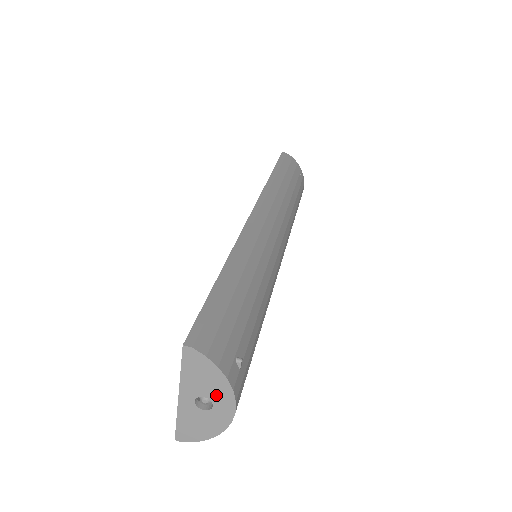
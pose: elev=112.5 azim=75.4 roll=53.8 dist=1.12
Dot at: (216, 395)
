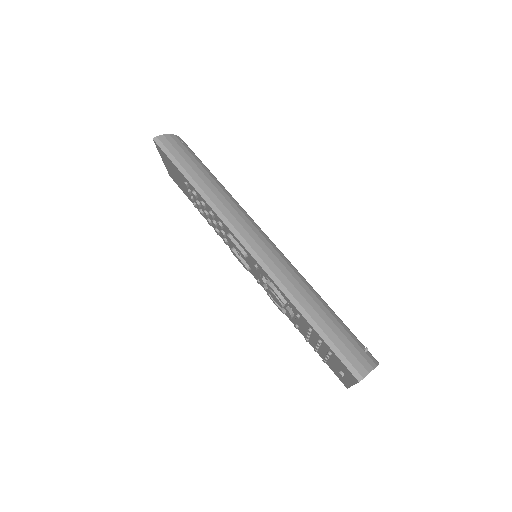
Dot at: occluded
